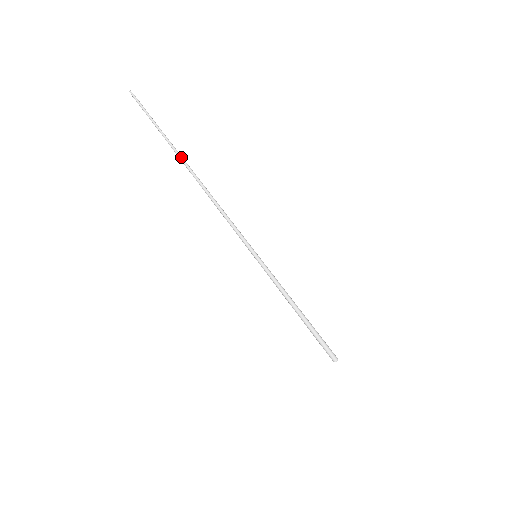
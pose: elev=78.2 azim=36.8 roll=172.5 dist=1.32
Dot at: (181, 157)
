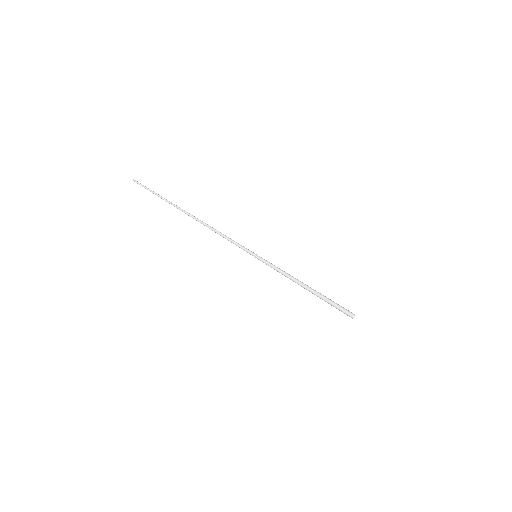
Dot at: (178, 207)
